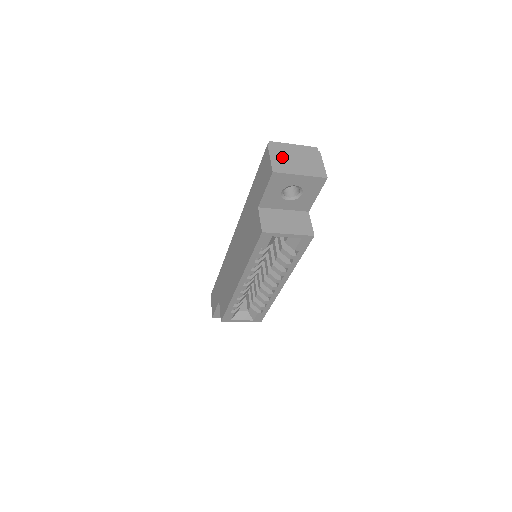
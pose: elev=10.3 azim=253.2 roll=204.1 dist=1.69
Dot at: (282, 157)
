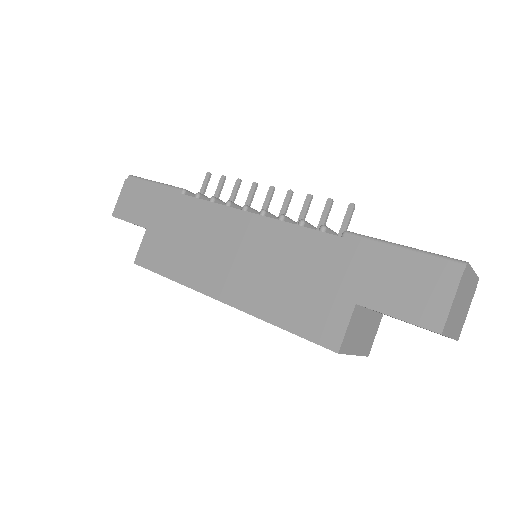
Dot at: (459, 300)
